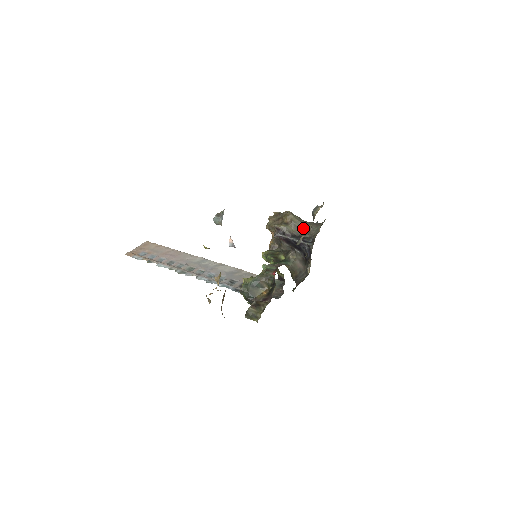
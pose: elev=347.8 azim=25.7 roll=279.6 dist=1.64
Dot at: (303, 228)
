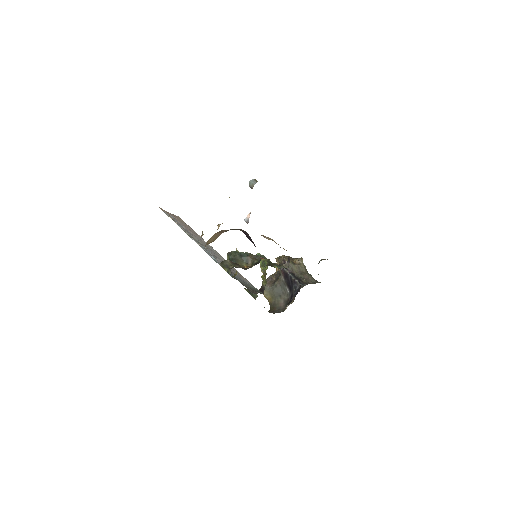
Dot at: (304, 274)
